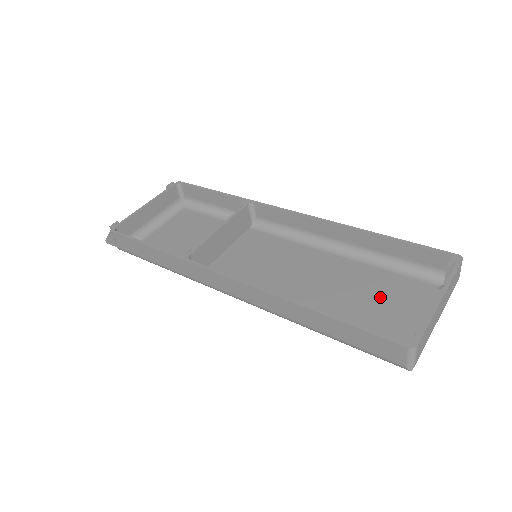
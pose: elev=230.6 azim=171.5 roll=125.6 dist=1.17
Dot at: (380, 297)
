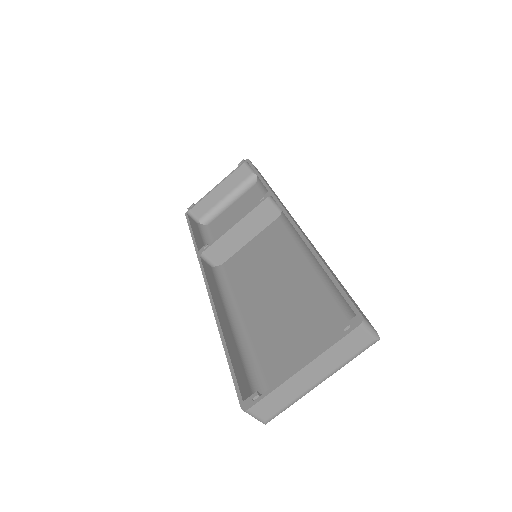
Dot at: (306, 333)
